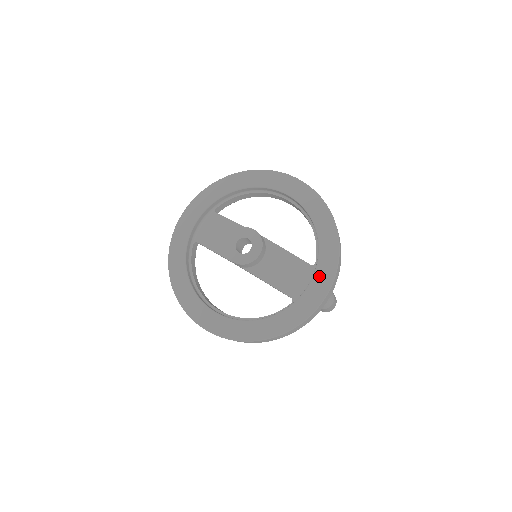
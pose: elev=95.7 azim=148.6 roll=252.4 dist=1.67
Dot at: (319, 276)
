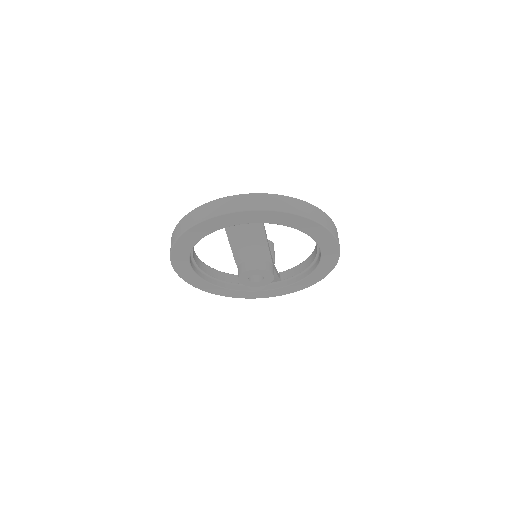
Dot at: (277, 291)
